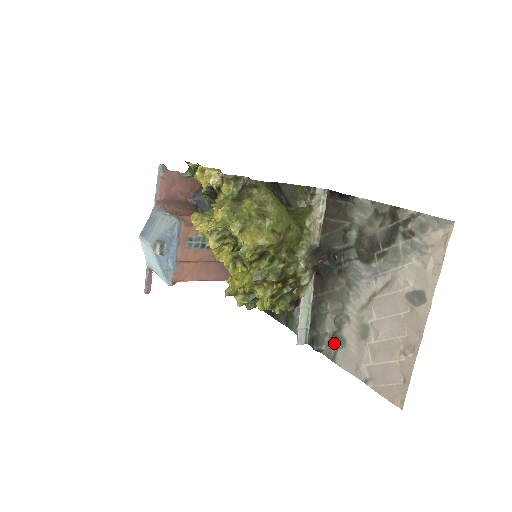
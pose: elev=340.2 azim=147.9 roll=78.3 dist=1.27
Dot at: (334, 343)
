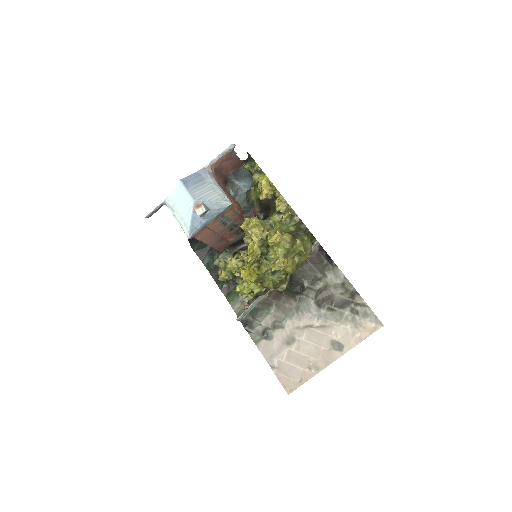
Dot at: (265, 335)
